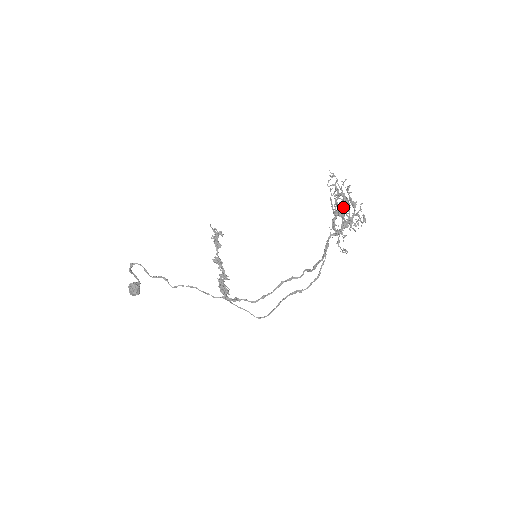
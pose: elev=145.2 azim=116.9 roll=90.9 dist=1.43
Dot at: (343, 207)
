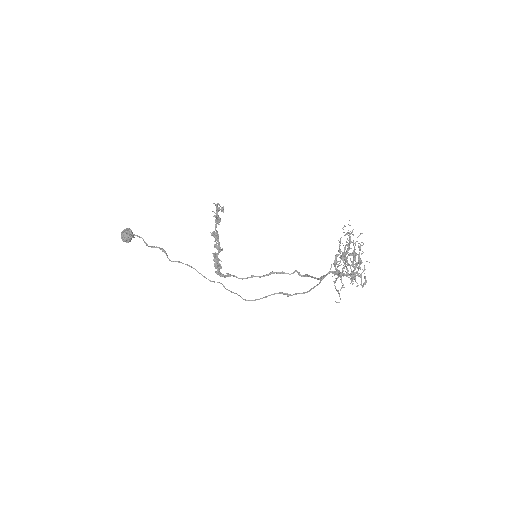
Dot at: occluded
